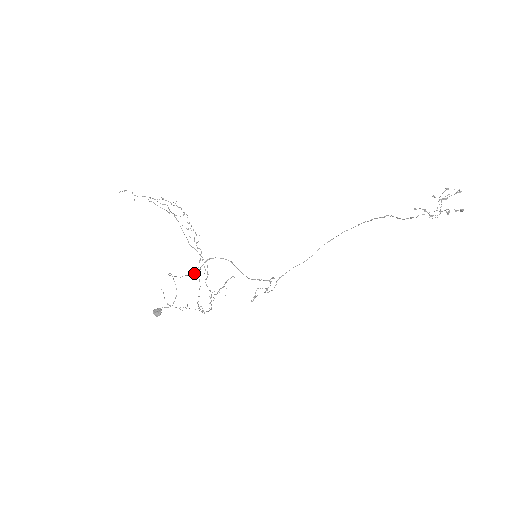
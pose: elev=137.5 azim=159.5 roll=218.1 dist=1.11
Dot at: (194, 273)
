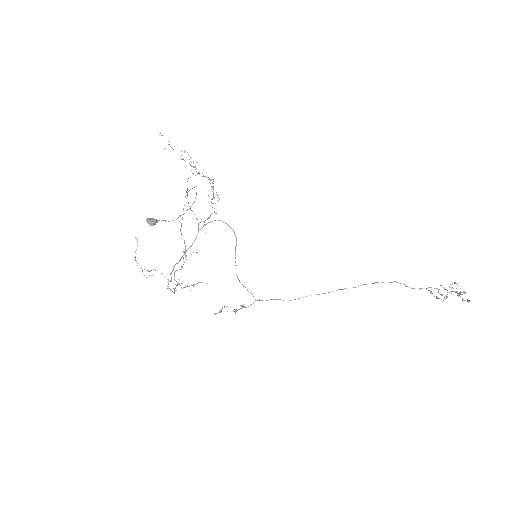
Dot at: (198, 224)
